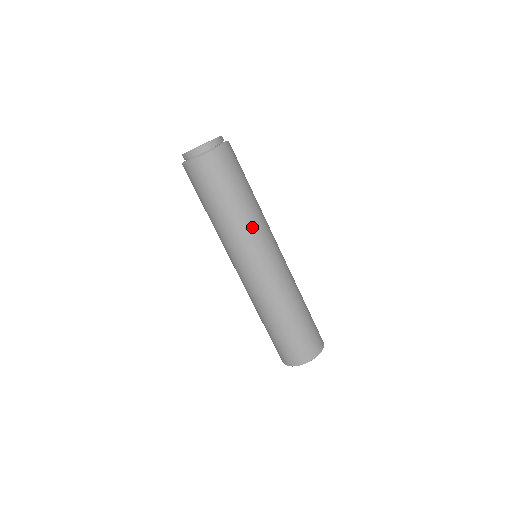
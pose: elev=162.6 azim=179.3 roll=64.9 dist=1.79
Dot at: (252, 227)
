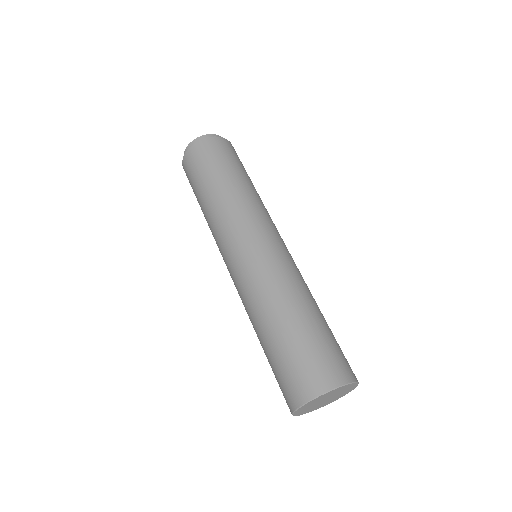
Dot at: (222, 215)
